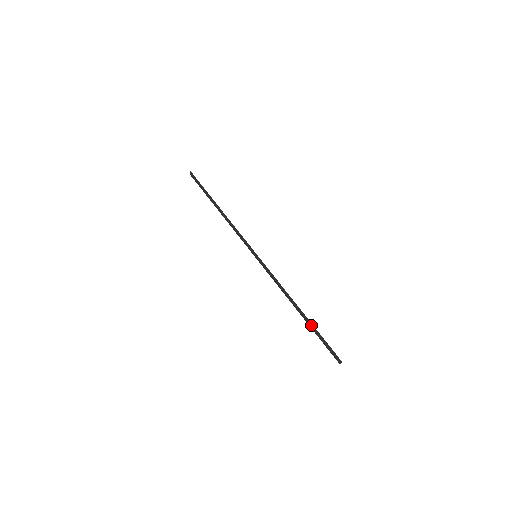
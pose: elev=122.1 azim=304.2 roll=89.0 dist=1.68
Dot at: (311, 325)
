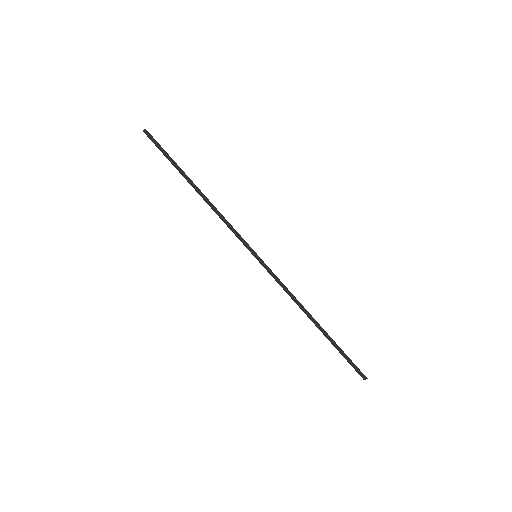
Dot at: (331, 340)
